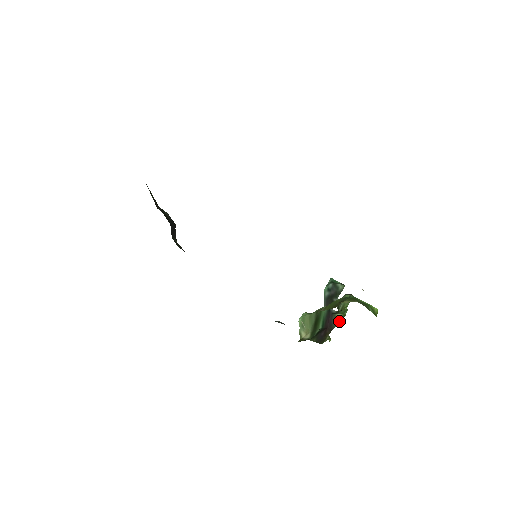
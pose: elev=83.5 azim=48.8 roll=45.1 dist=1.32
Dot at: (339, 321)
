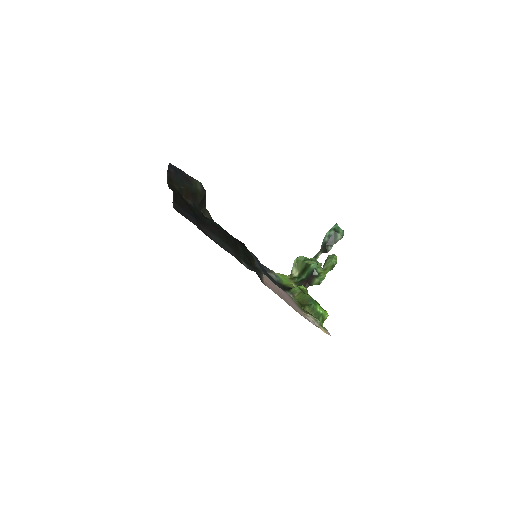
Dot at: (315, 284)
